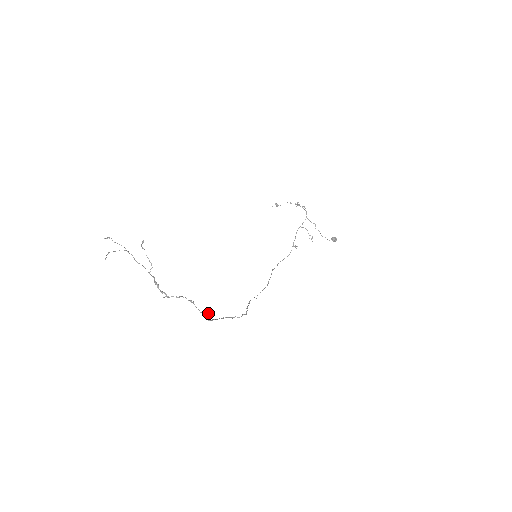
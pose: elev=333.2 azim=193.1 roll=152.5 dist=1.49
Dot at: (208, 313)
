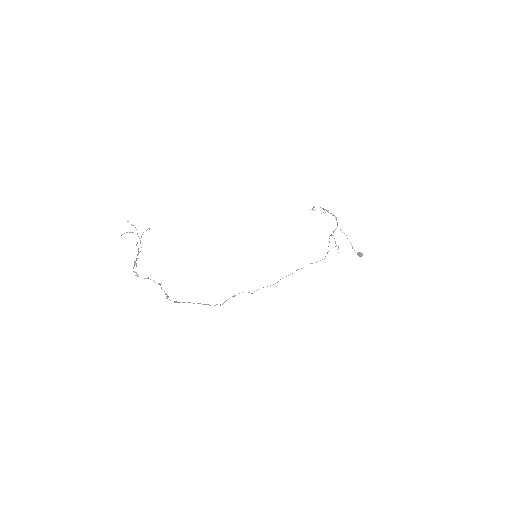
Dot at: (166, 296)
